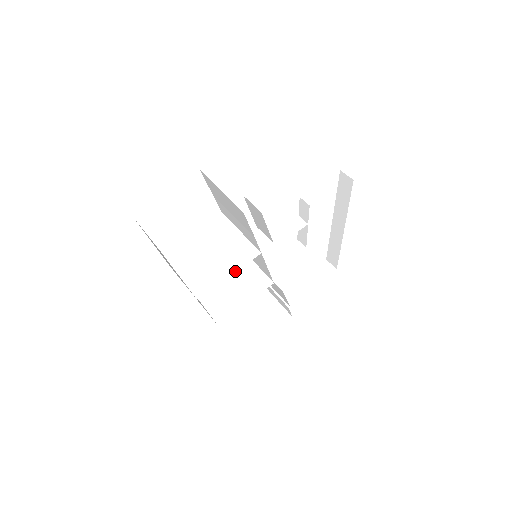
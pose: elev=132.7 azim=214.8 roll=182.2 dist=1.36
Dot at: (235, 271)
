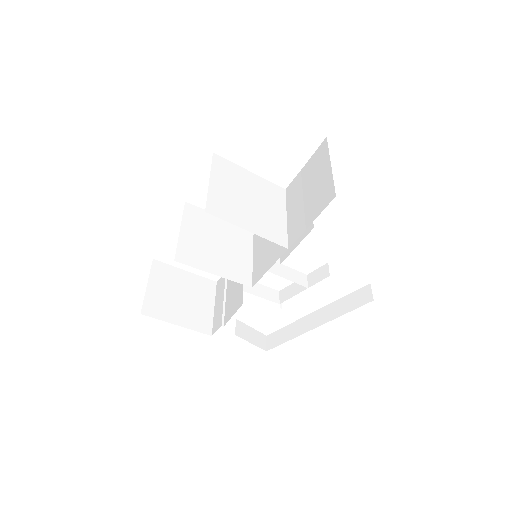
Dot at: (256, 233)
